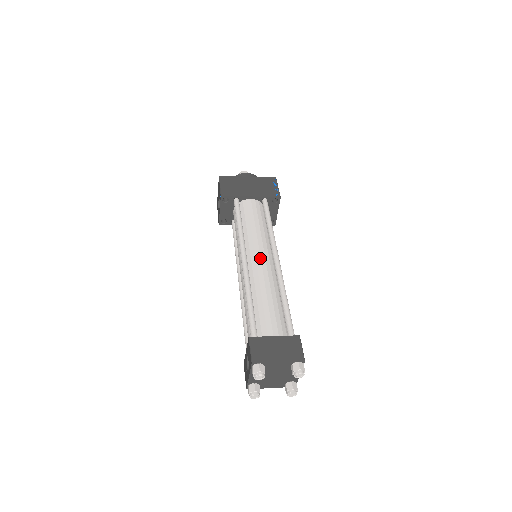
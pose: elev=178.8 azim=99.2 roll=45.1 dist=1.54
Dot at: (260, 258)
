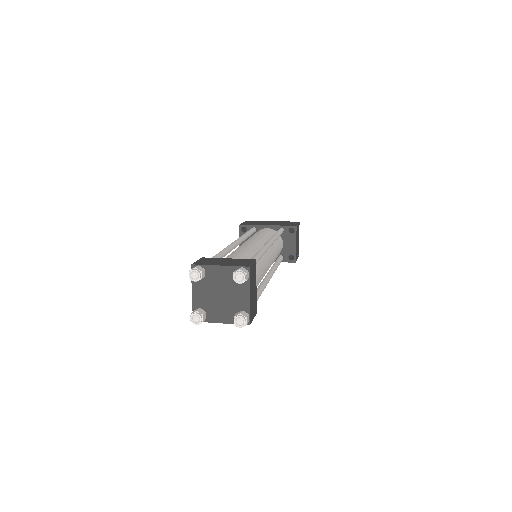
Dot at: (251, 241)
